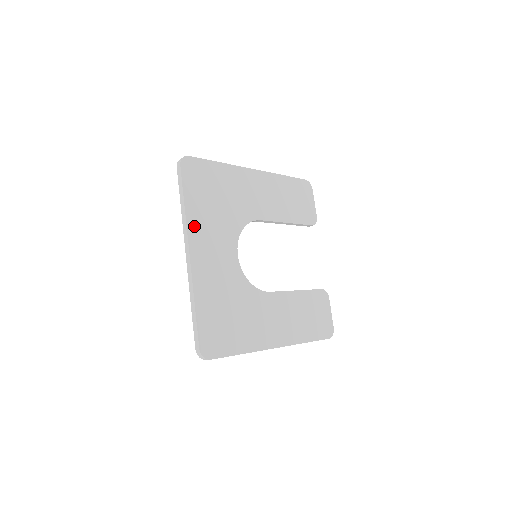
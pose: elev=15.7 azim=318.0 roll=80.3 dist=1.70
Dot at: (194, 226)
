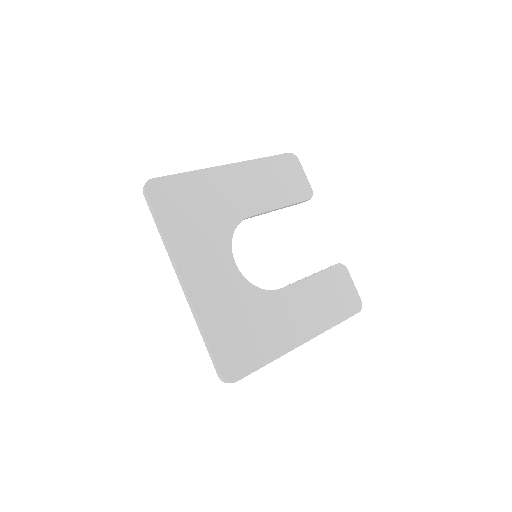
Dot at: (179, 251)
